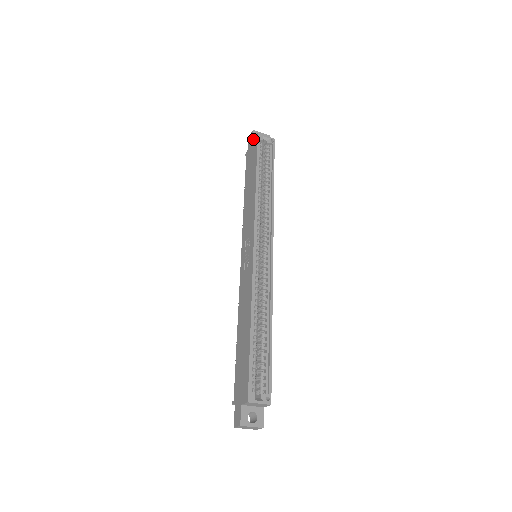
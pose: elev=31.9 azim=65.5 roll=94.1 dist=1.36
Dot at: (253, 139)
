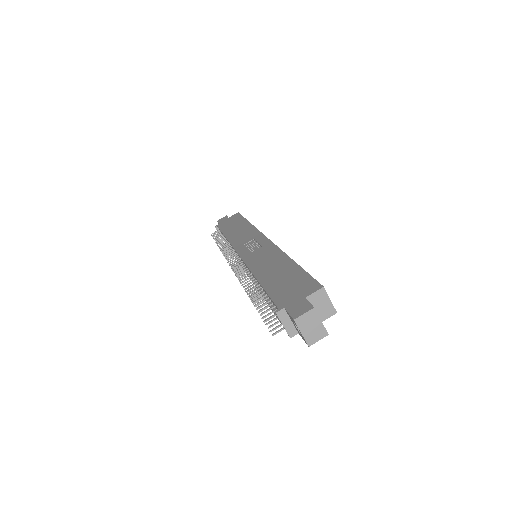
Dot at: occluded
